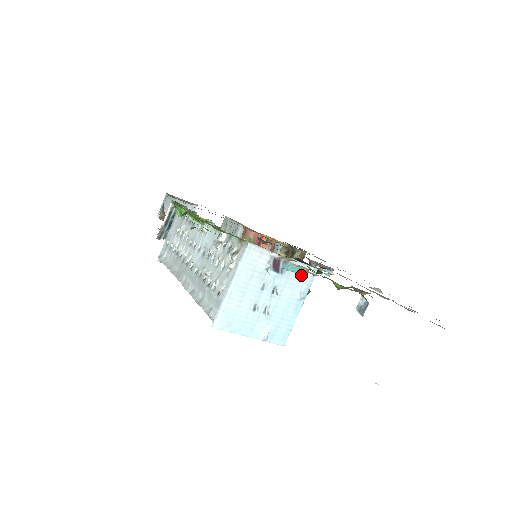
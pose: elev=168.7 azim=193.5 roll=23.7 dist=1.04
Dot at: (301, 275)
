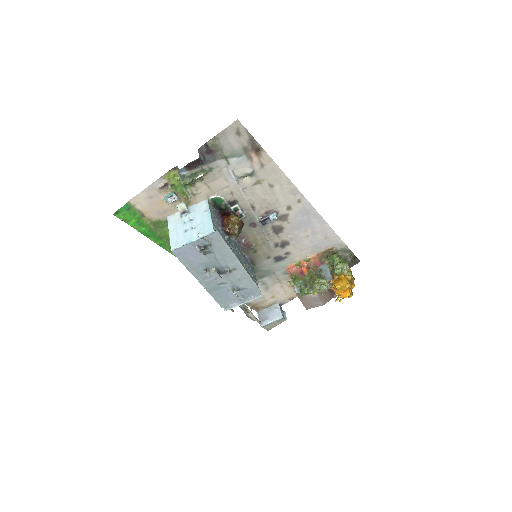
Dot at: (200, 207)
